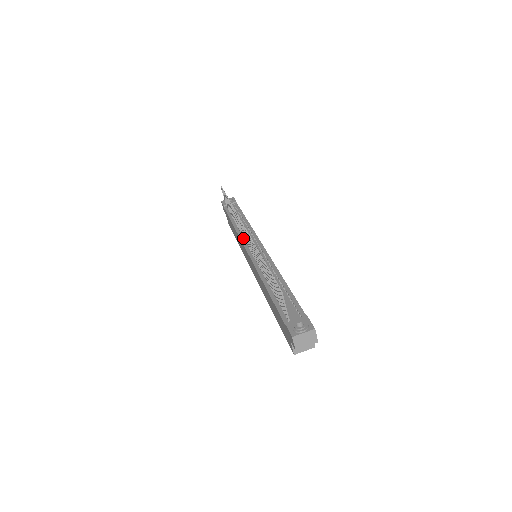
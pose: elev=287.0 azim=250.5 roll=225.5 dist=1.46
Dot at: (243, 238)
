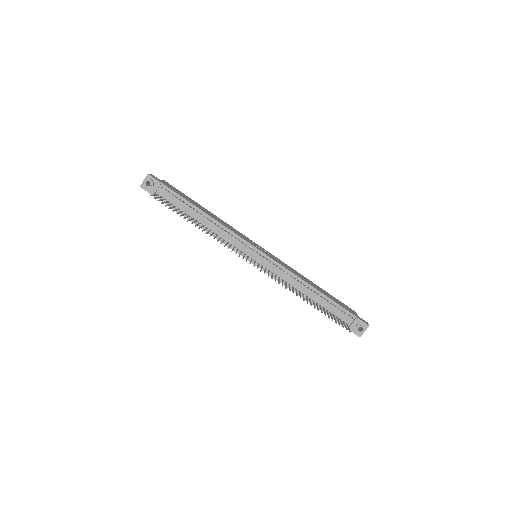
Dot at: (232, 247)
